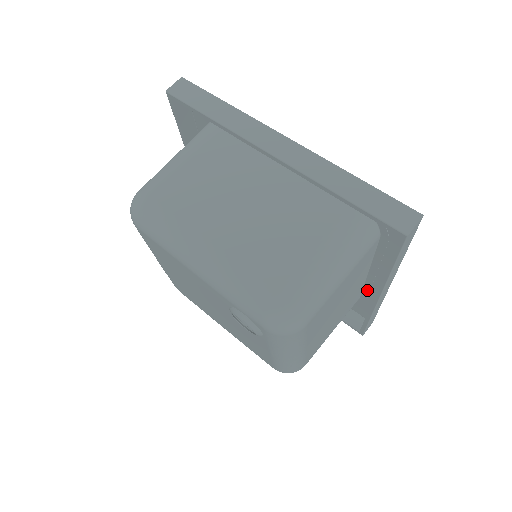
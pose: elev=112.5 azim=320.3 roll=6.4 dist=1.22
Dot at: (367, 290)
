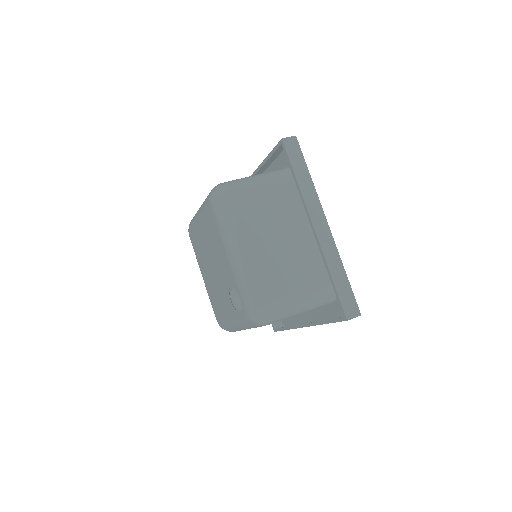
Dot at: (299, 314)
